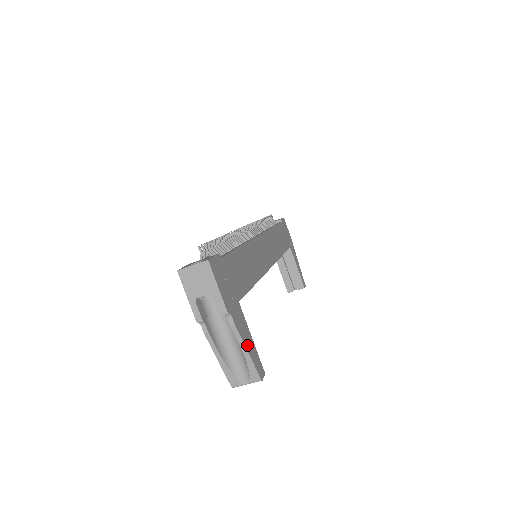
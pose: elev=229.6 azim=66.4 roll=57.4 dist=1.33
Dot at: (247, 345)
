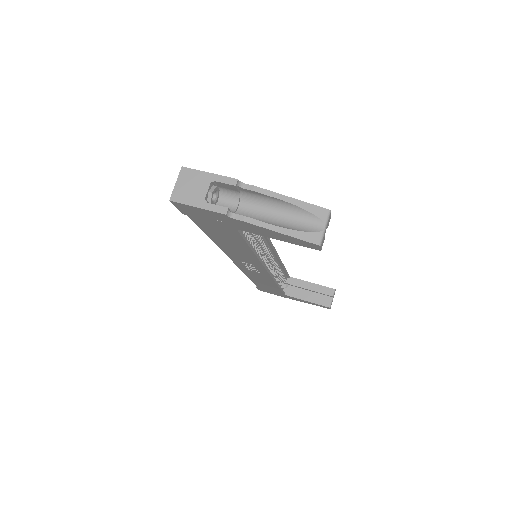
Dot at: (285, 198)
